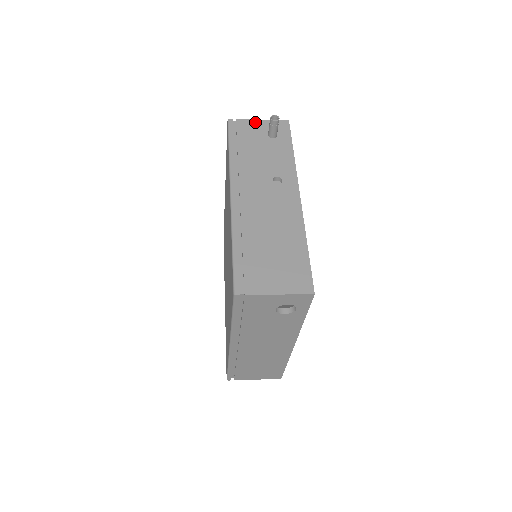
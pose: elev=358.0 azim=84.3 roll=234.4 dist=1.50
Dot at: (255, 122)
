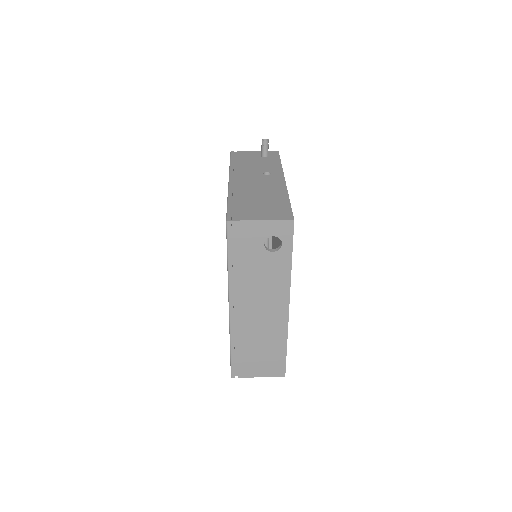
Dot at: (252, 151)
